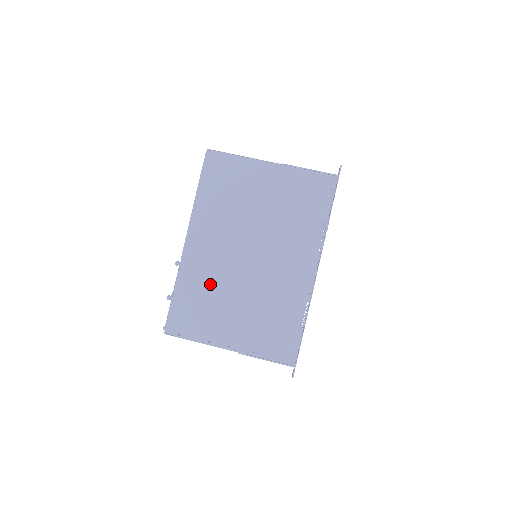
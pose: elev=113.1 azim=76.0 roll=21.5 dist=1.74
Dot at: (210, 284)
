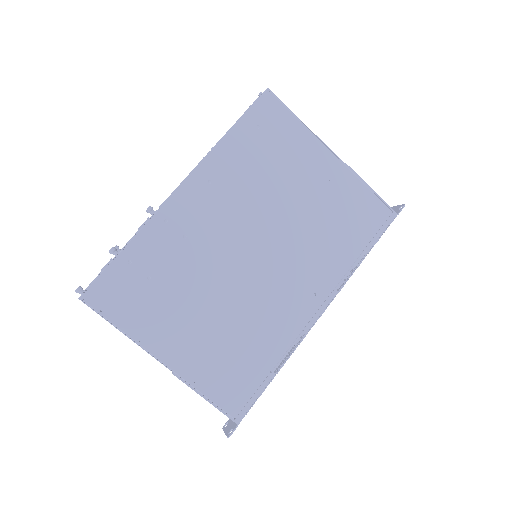
Dot at: (183, 262)
